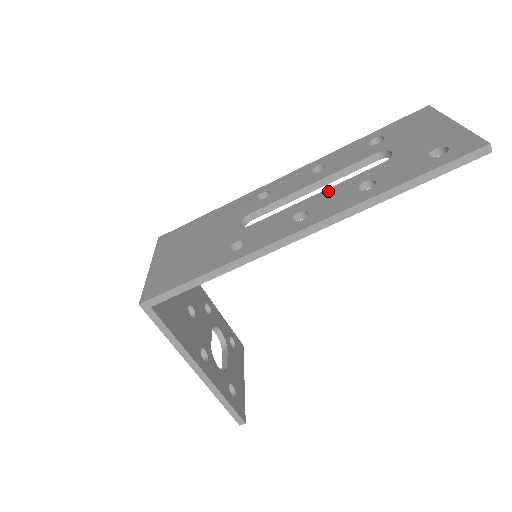
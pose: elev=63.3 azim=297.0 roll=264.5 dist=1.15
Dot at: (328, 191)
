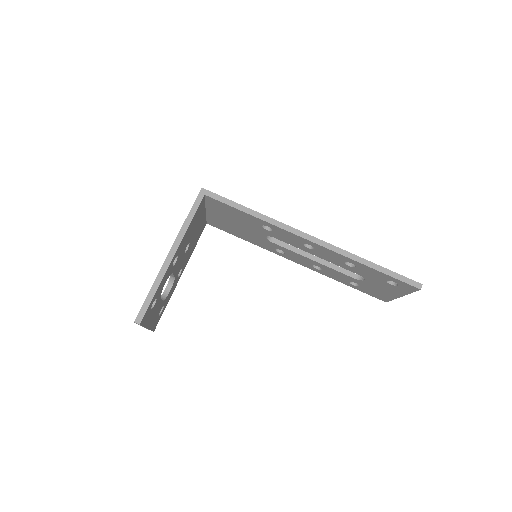
Dot at: occluded
